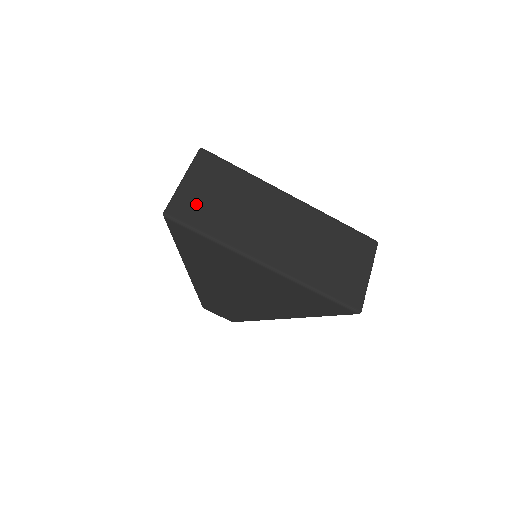
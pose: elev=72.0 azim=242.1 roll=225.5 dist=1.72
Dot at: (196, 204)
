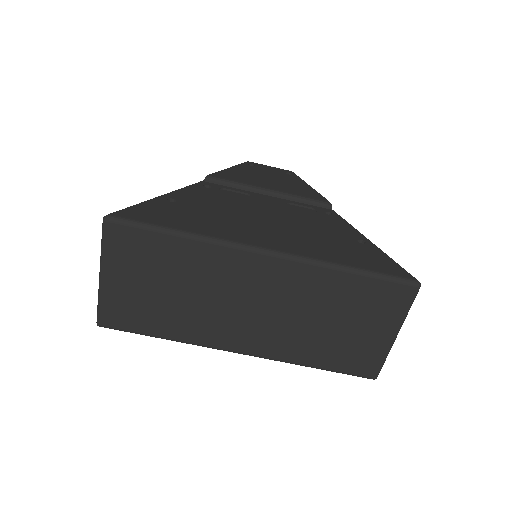
Dot at: (129, 305)
